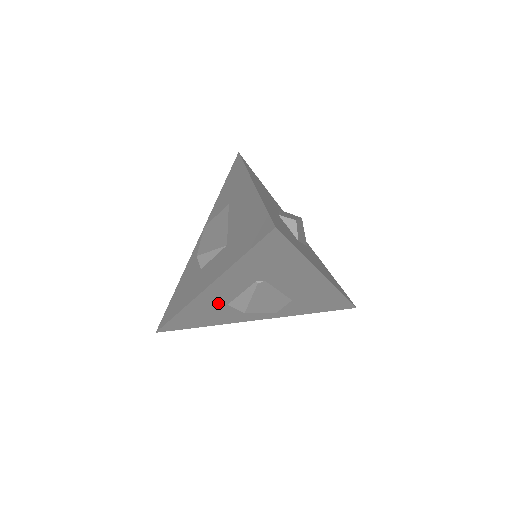
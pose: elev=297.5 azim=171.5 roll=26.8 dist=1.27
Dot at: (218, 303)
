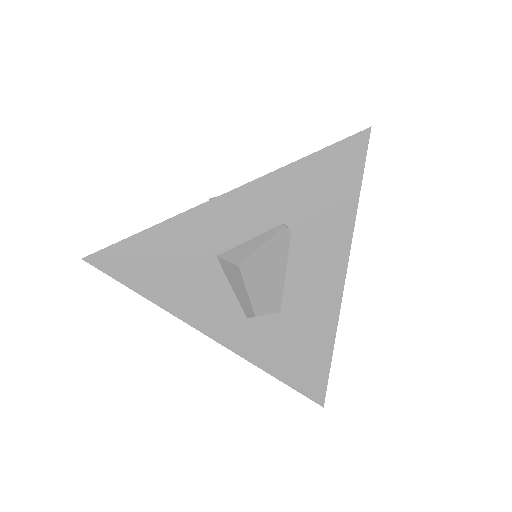
Dot at: (211, 242)
